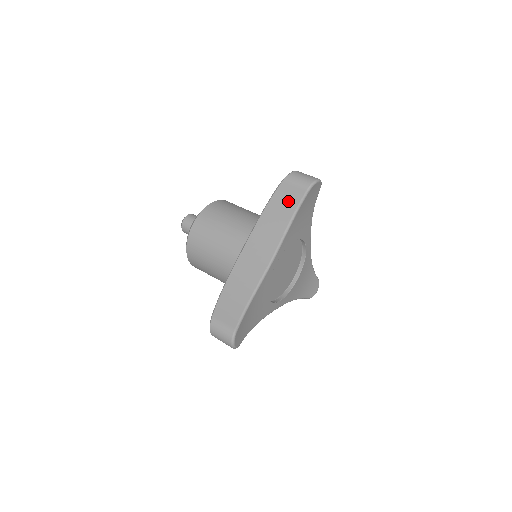
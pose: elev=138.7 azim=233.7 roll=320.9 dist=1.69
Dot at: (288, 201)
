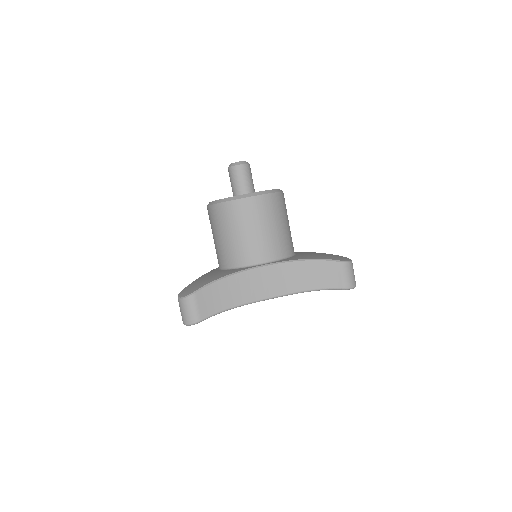
Dot at: (326, 277)
